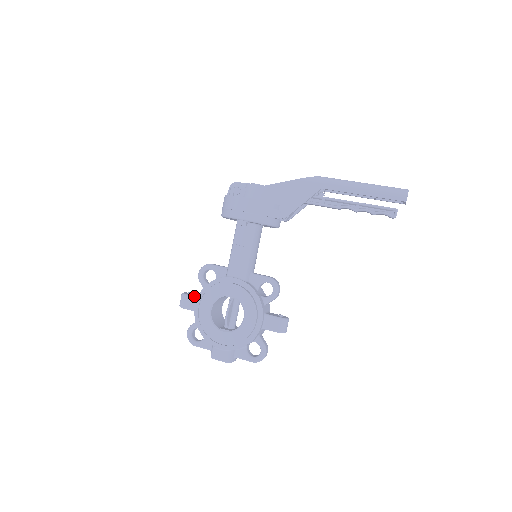
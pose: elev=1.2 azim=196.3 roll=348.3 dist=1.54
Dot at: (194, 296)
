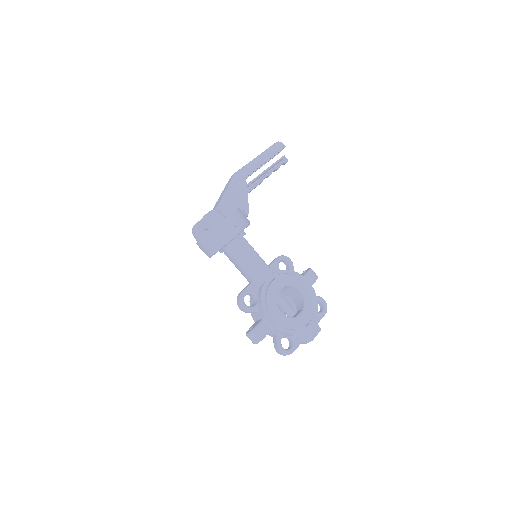
Dot at: (259, 322)
